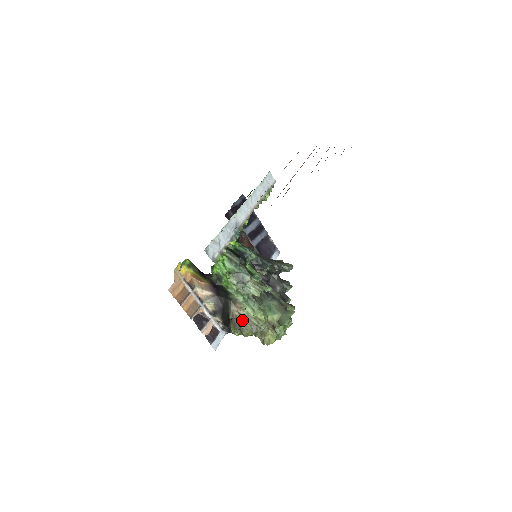
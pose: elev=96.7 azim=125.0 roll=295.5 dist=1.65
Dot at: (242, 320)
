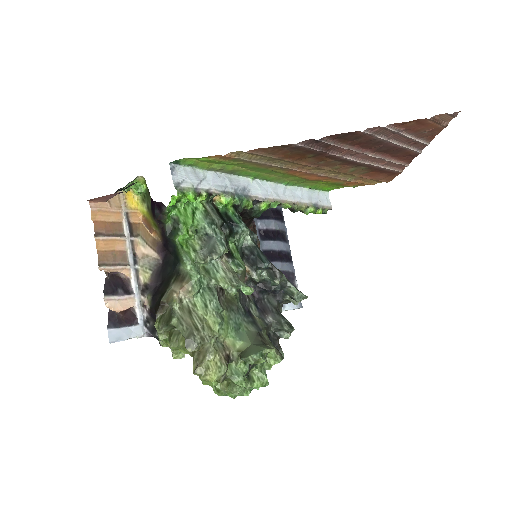
Dot at: (179, 312)
